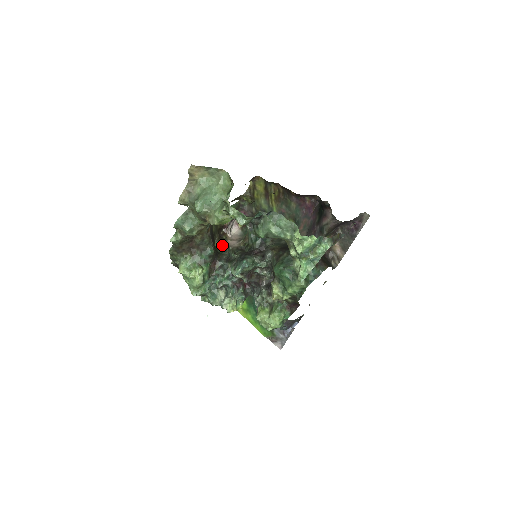
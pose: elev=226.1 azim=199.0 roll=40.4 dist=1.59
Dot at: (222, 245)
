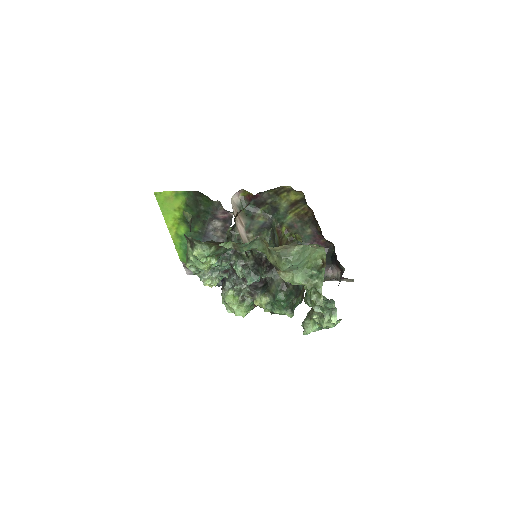
Dot at: (232, 229)
